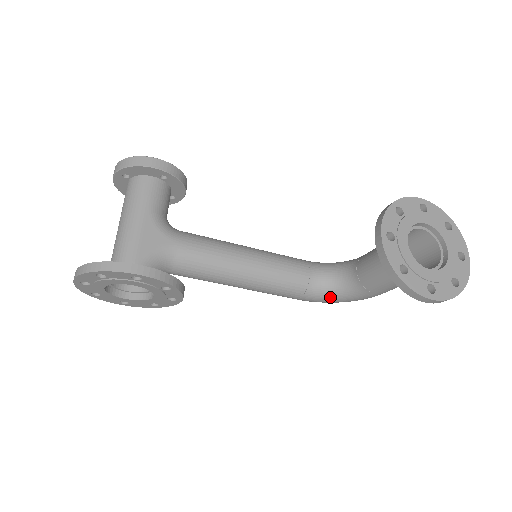
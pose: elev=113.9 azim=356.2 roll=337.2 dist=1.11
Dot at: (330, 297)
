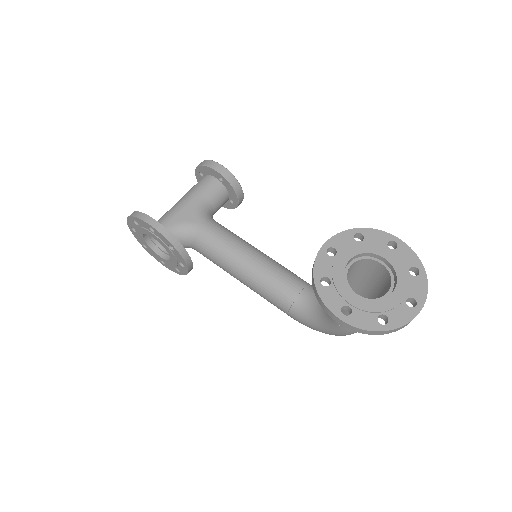
Dot at: (311, 321)
